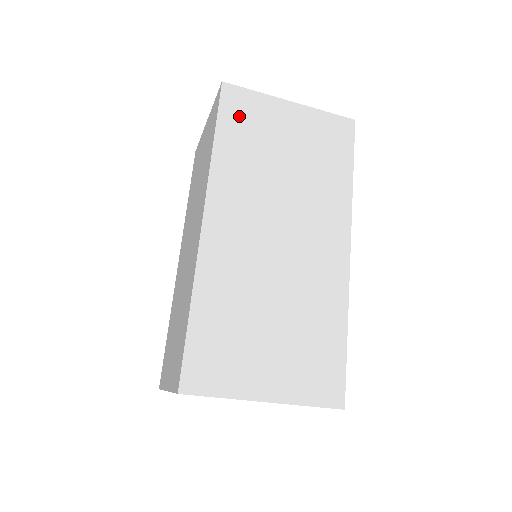
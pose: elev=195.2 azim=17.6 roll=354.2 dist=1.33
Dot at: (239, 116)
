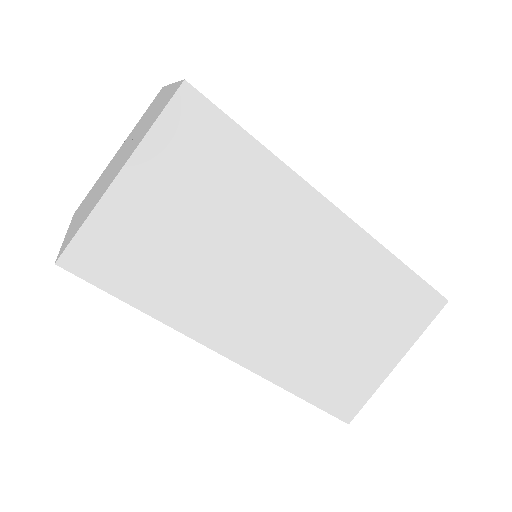
Dot at: (117, 264)
